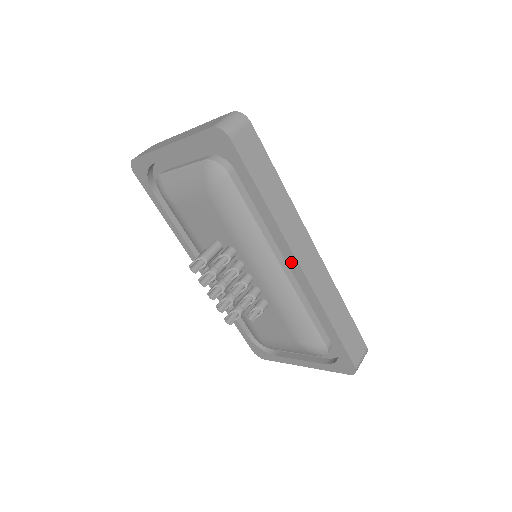
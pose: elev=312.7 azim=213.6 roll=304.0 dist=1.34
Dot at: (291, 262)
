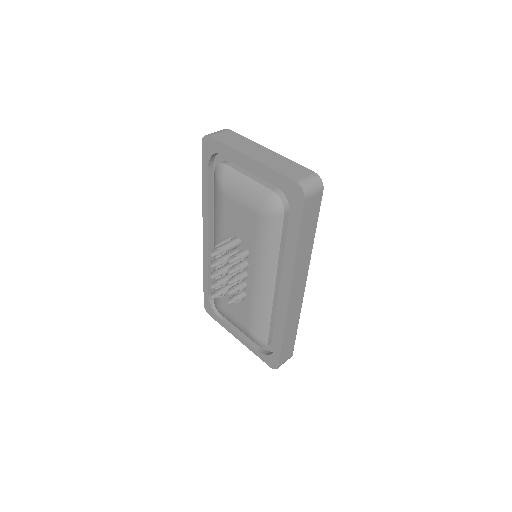
Dot at: (285, 289)
